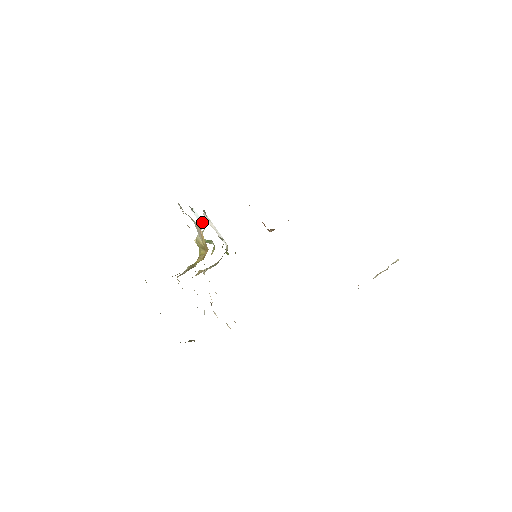
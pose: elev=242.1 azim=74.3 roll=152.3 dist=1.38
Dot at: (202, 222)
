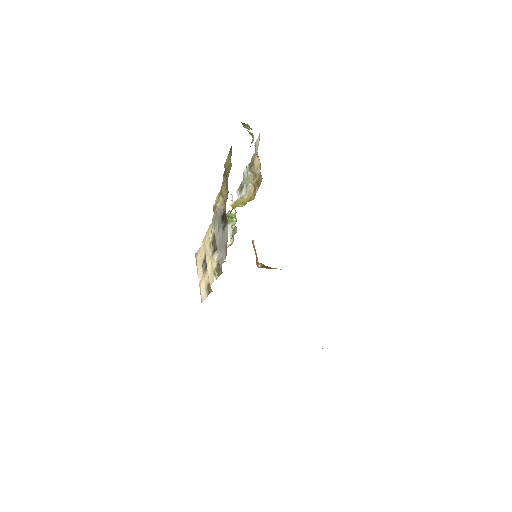
Dot at: occluded
